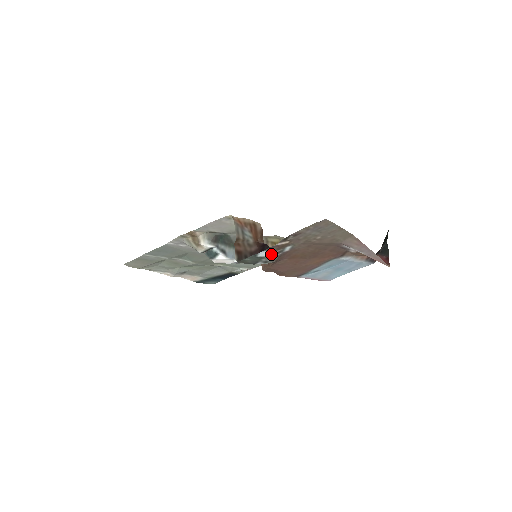
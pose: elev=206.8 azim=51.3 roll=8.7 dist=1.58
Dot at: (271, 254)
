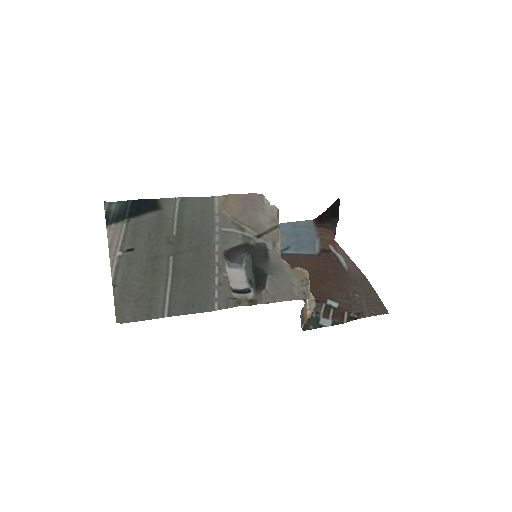
Dot at: (326, 316)
